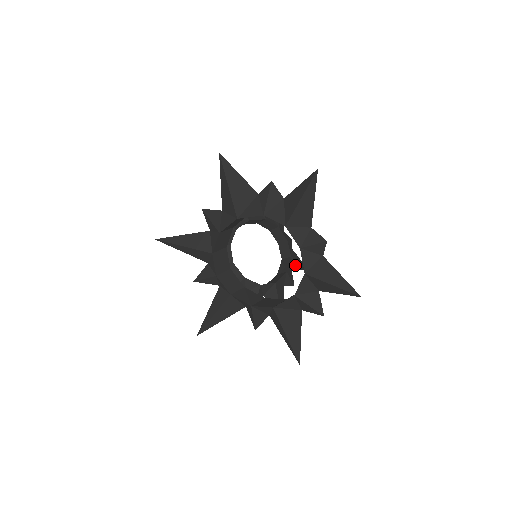
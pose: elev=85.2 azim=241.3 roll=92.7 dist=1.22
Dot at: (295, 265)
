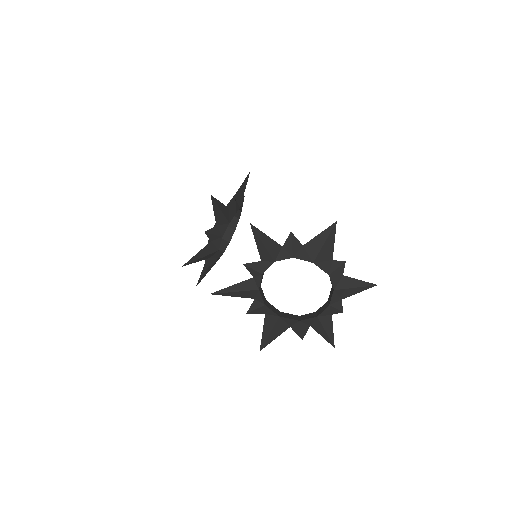
Dot at: occluded
